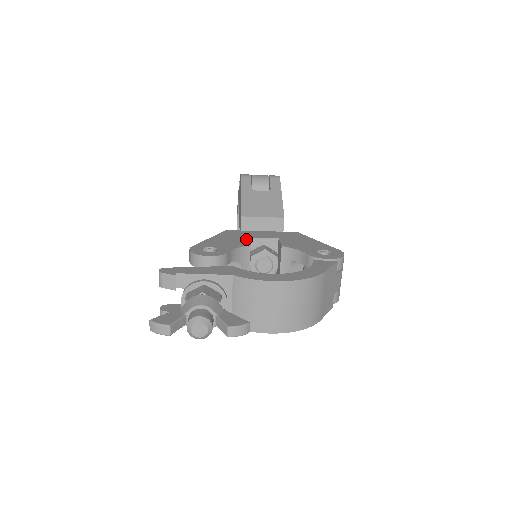
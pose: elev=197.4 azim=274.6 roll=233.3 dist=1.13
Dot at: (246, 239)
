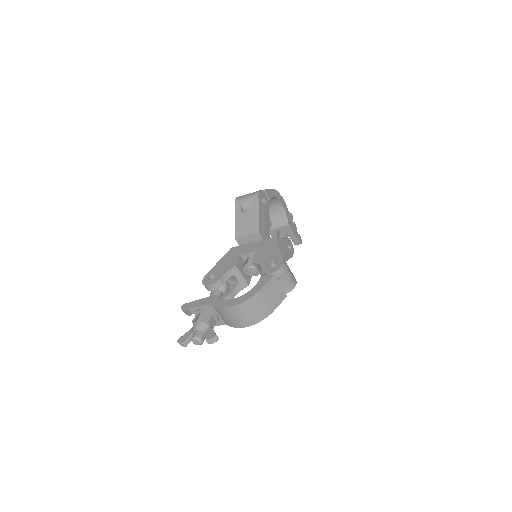
Dot at: (237, 258)
